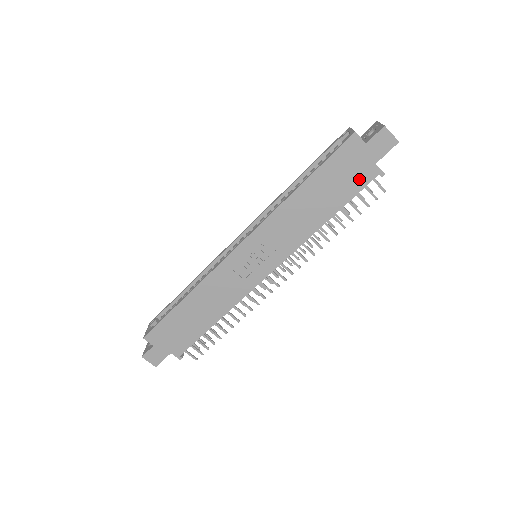
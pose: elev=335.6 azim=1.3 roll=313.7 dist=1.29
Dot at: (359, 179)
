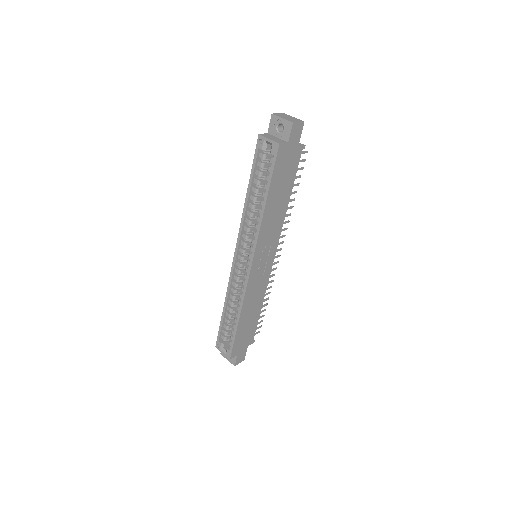
Dot at: (294, 163)
